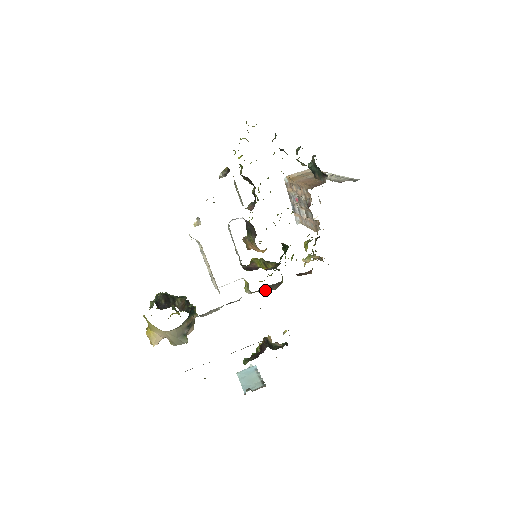
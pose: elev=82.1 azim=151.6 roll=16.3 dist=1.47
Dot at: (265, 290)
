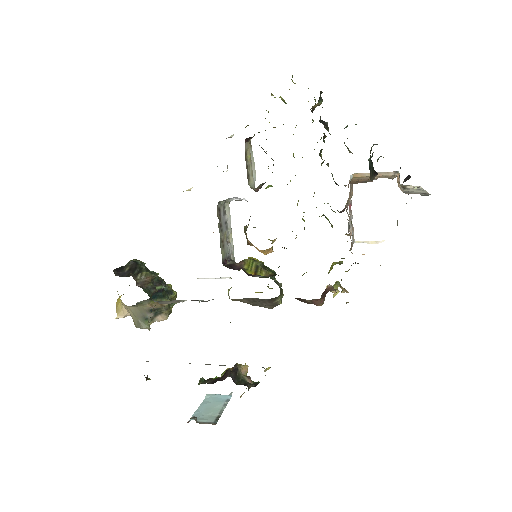
Dot at: (253, 303)
